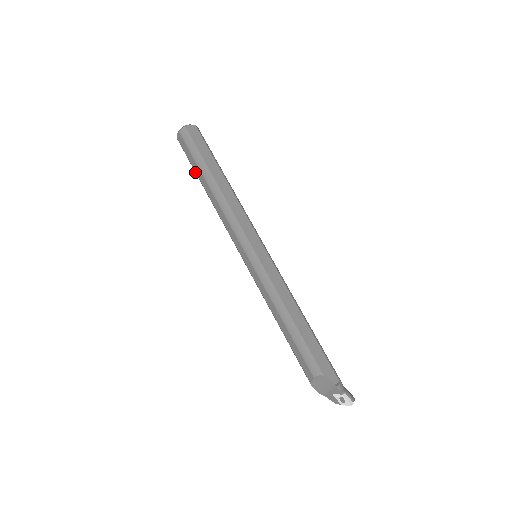
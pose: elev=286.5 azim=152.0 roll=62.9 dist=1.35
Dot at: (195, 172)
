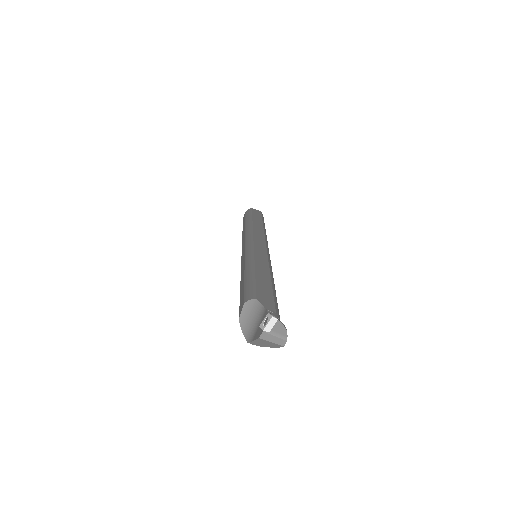
Dot at: occluded
